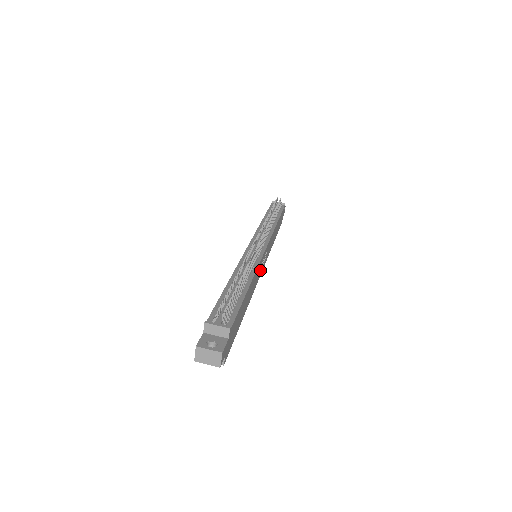
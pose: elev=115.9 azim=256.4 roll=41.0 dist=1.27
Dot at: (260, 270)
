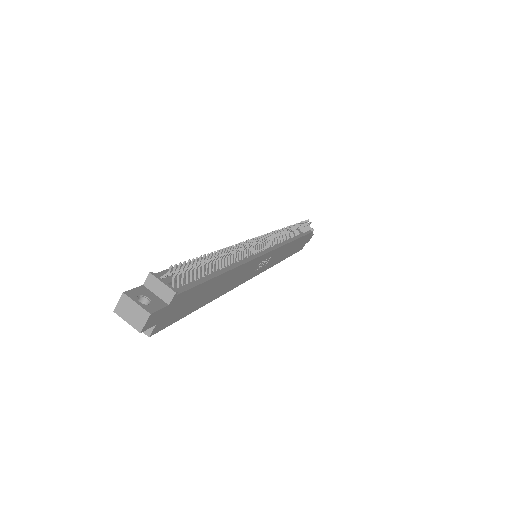
Dot at: (253, 271)
